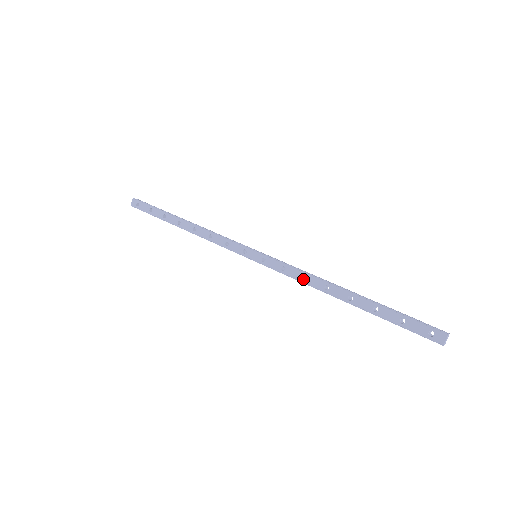
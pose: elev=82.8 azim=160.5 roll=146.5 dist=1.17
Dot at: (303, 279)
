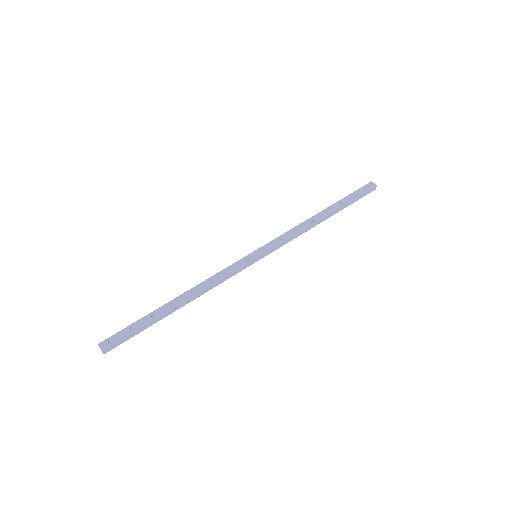
Dot at: (296, 232)
